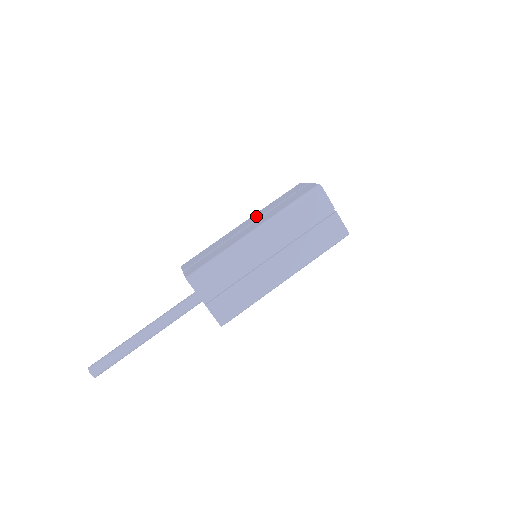
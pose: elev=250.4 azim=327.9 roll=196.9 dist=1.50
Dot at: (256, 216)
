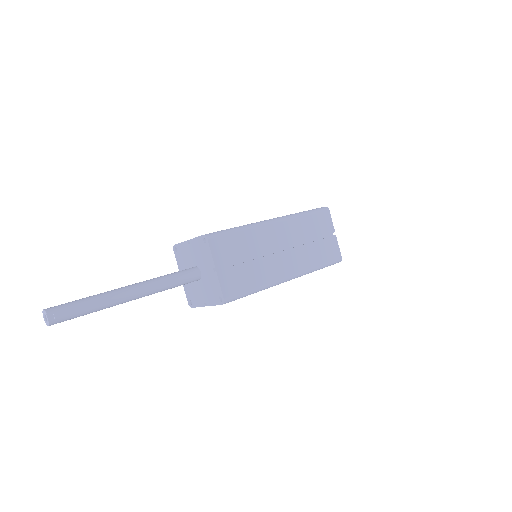
Dot at: occluded
